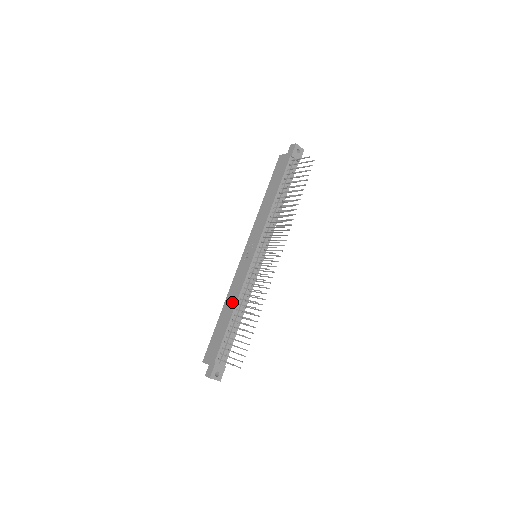
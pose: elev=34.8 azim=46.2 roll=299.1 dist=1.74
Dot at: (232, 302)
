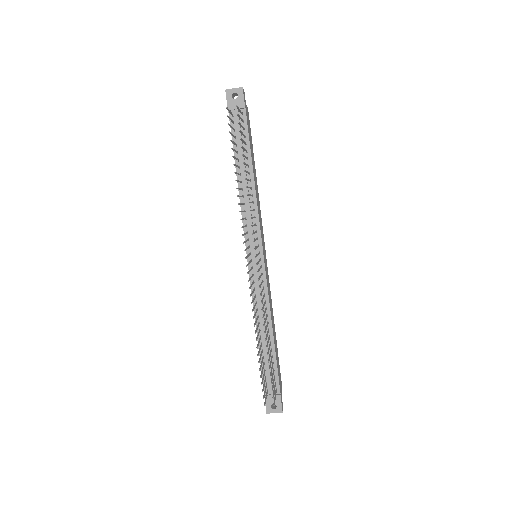
Dot at: occluded
